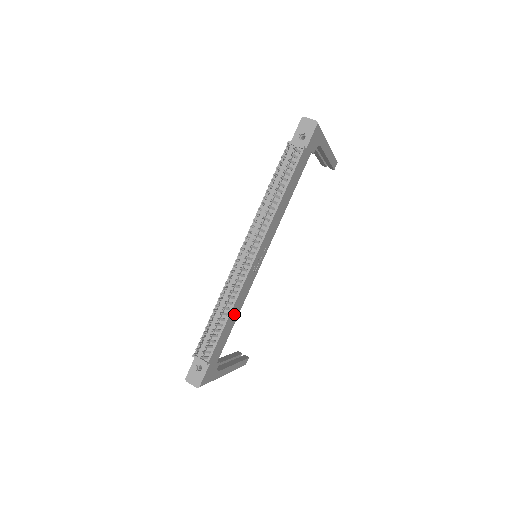
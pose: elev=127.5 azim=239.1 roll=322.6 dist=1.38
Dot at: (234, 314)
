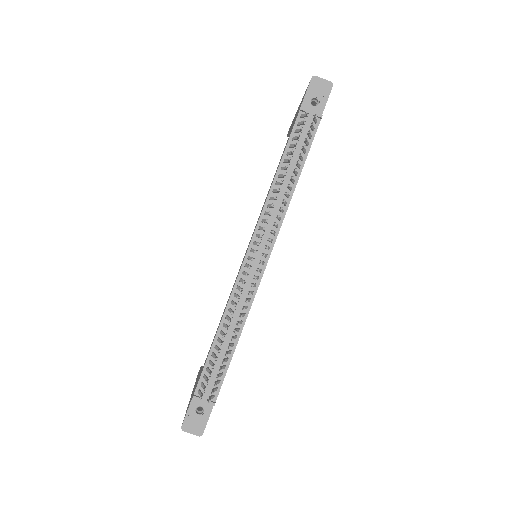
Dot at: occluded
